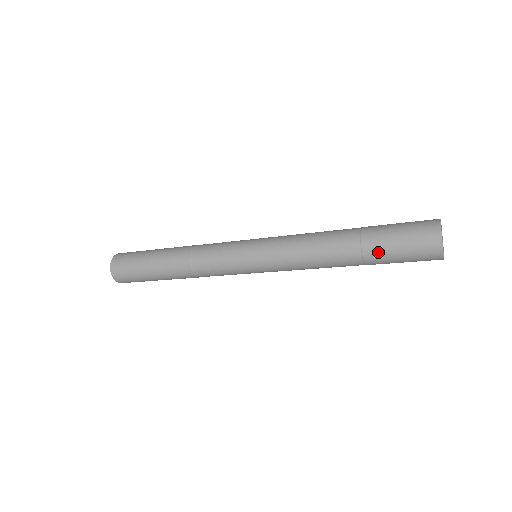
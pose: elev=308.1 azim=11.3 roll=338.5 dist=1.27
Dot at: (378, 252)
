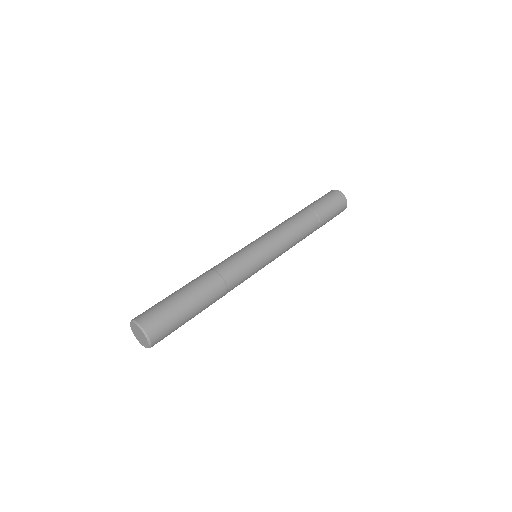
Dot at: (323, 211)
